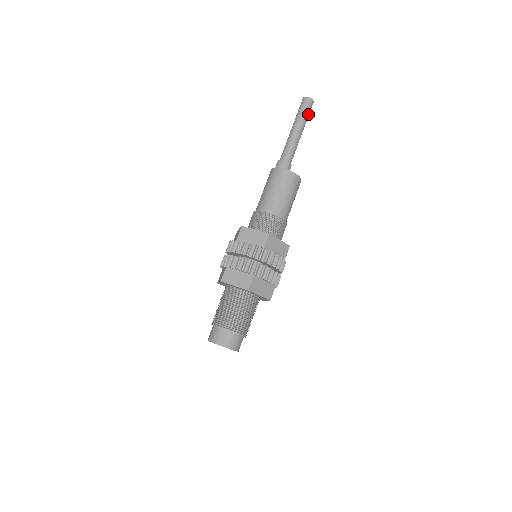
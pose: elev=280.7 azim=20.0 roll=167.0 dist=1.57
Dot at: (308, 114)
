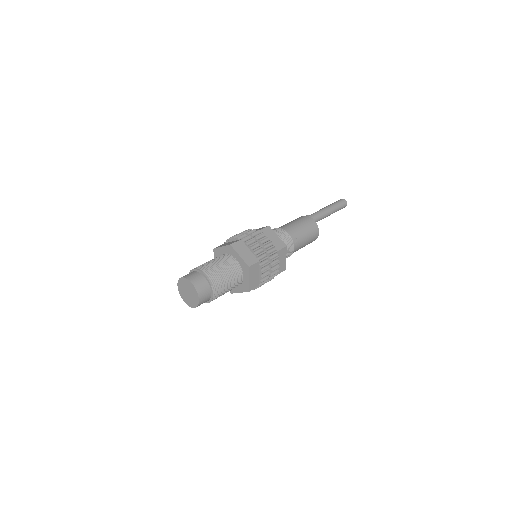
Dot at: (339, 205)
